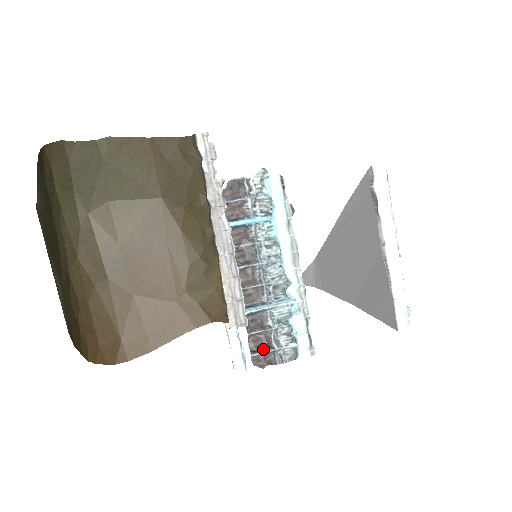
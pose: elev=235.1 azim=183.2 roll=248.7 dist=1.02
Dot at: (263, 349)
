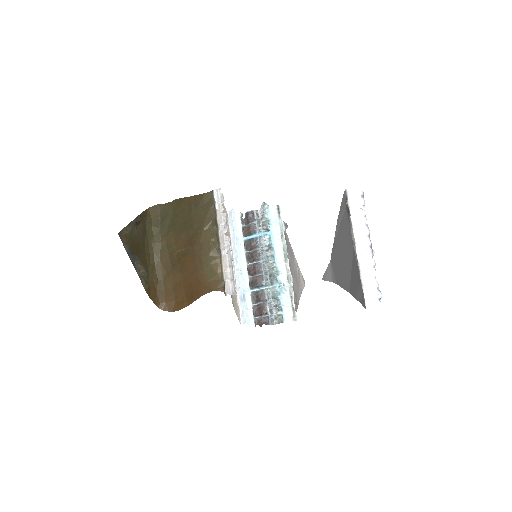
Dot at: (261, 314)
